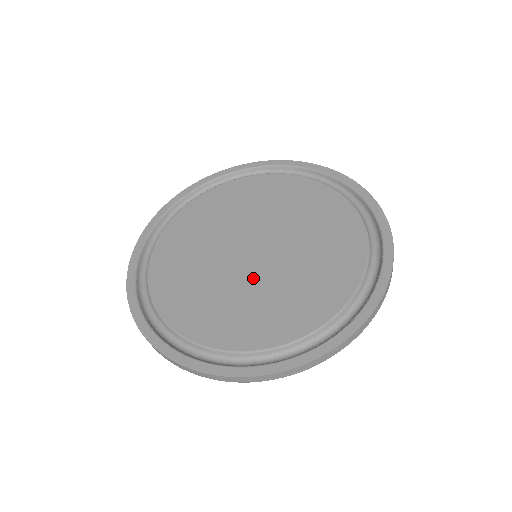
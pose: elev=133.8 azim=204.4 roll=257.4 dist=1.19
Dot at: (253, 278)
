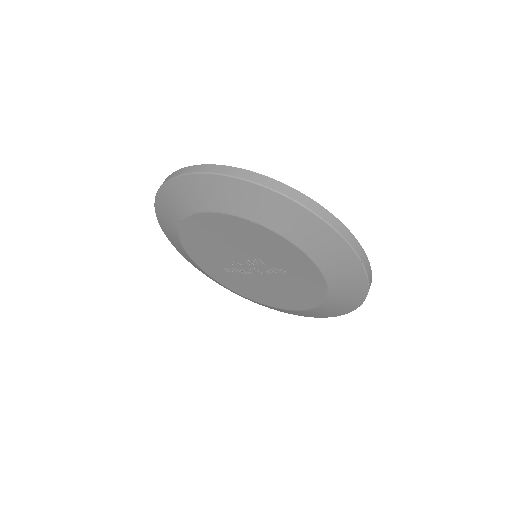
Dot at: occluded
